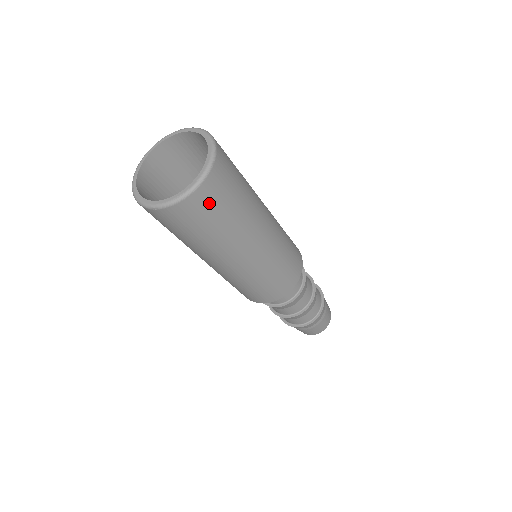
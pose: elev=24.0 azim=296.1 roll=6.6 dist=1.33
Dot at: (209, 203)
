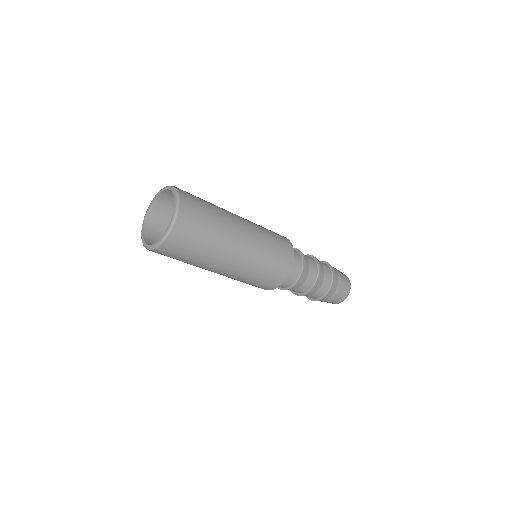
Dot at: (191, 220)
